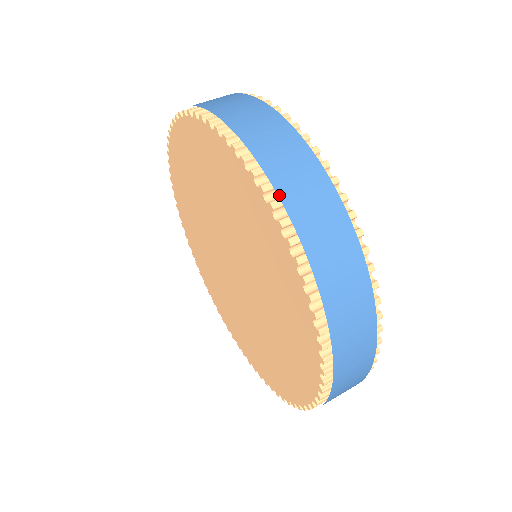
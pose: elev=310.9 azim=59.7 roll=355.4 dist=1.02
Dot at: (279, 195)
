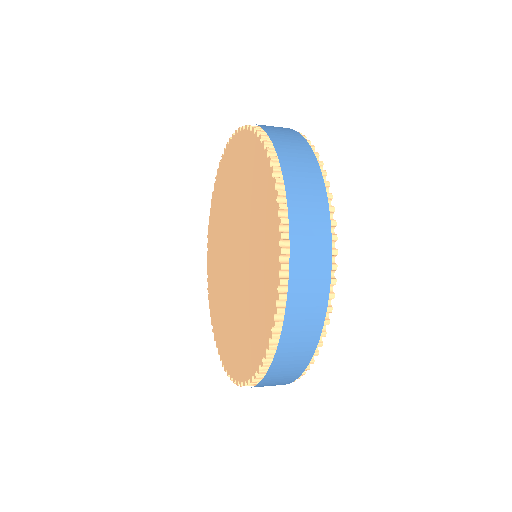
Dot at: occluded
